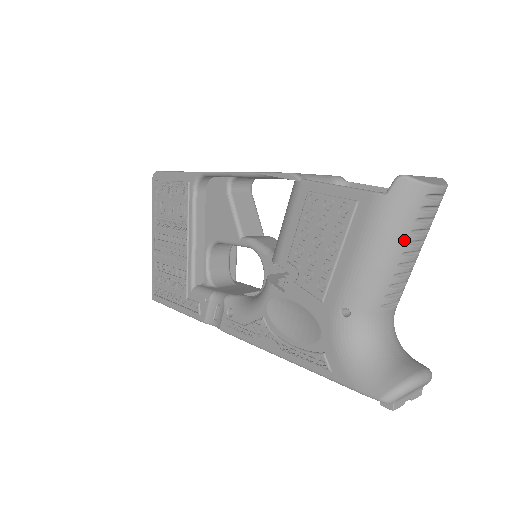
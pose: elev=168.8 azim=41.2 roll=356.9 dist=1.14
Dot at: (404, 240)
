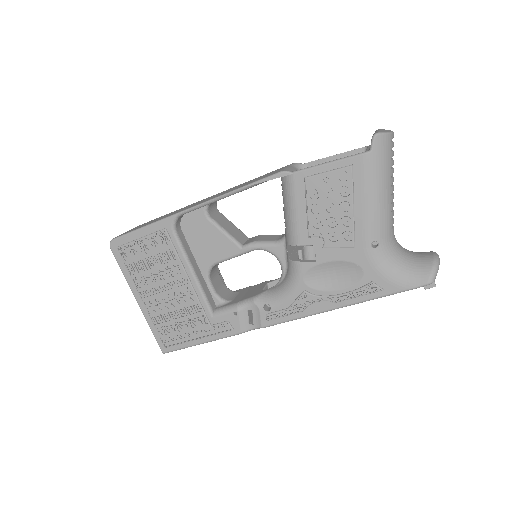
Dot at: (390, 176)
